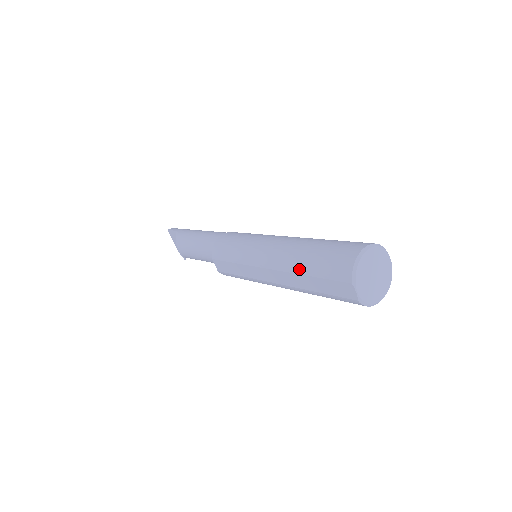
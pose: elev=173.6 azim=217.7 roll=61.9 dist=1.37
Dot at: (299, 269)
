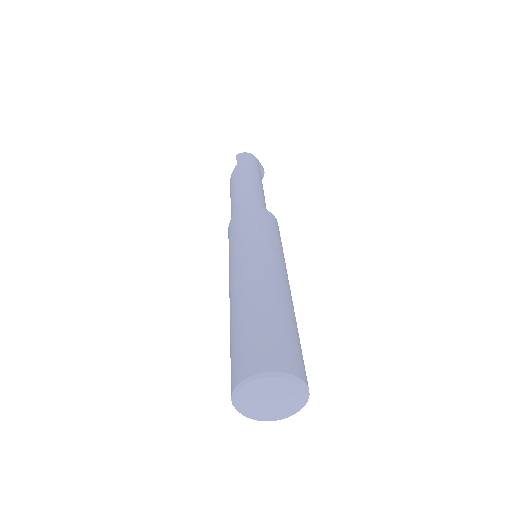
Dot at: occluded
